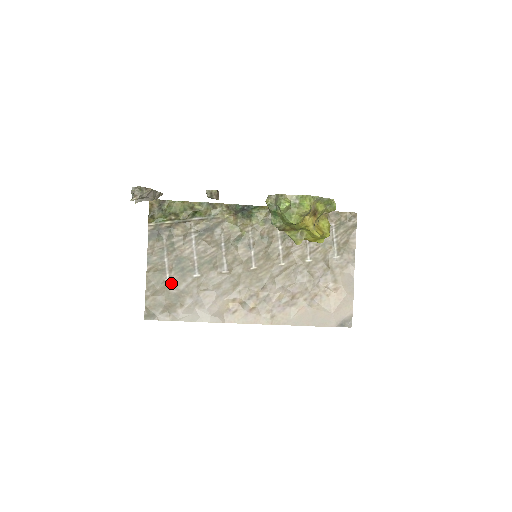
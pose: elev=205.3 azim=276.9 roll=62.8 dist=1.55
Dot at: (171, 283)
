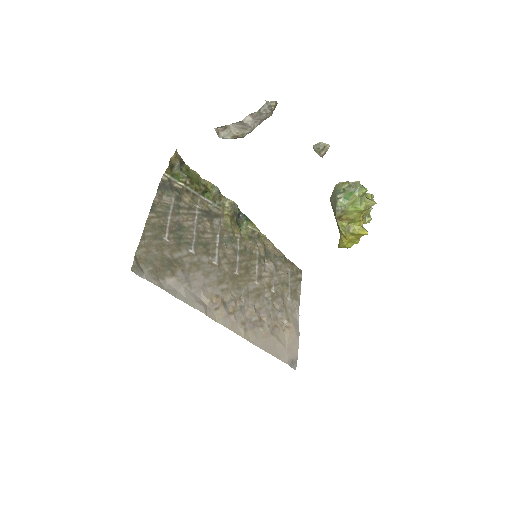
Dot at: (168, 245)
